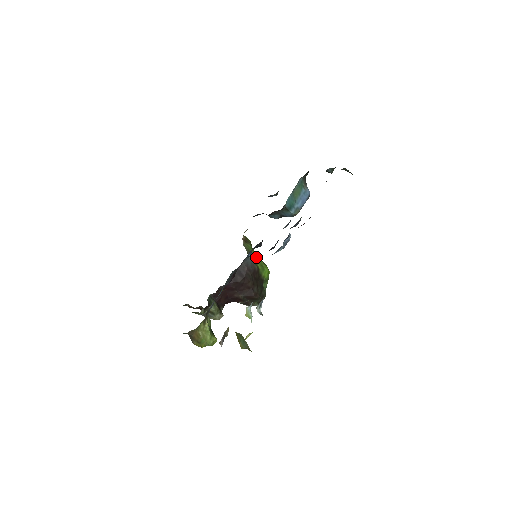
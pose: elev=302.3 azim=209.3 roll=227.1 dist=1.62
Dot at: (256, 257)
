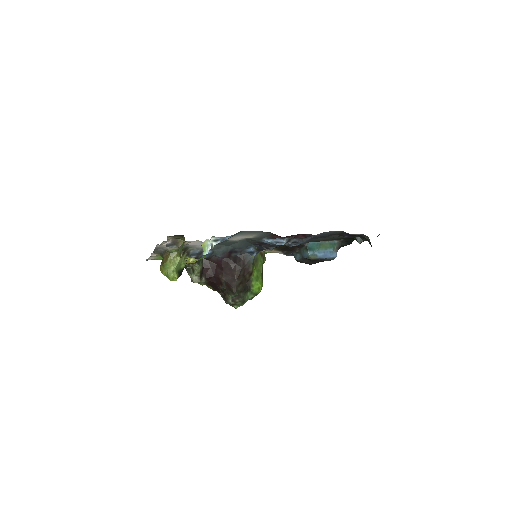
Dot at: (259, 269)
